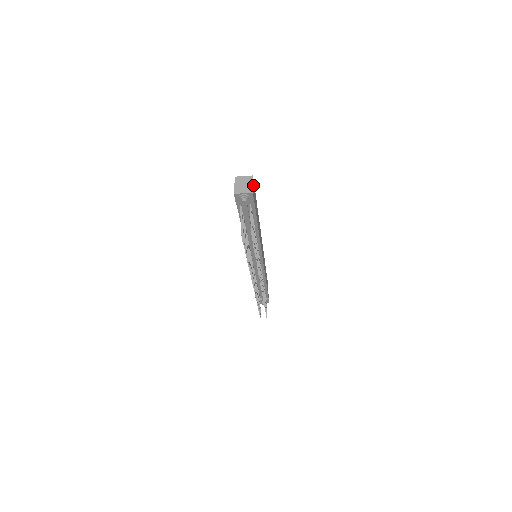
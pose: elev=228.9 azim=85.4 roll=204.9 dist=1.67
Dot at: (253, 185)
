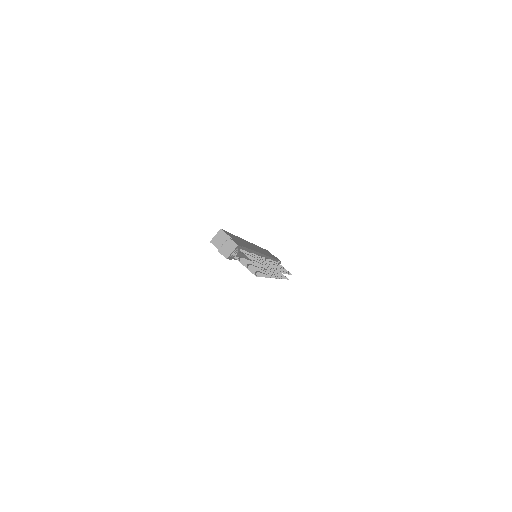
Dot at: (228, 235)
